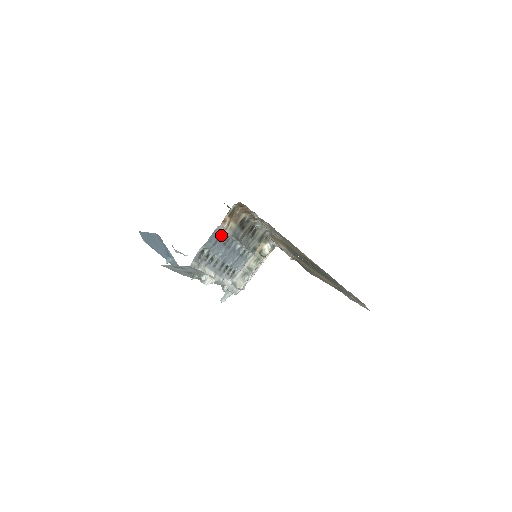
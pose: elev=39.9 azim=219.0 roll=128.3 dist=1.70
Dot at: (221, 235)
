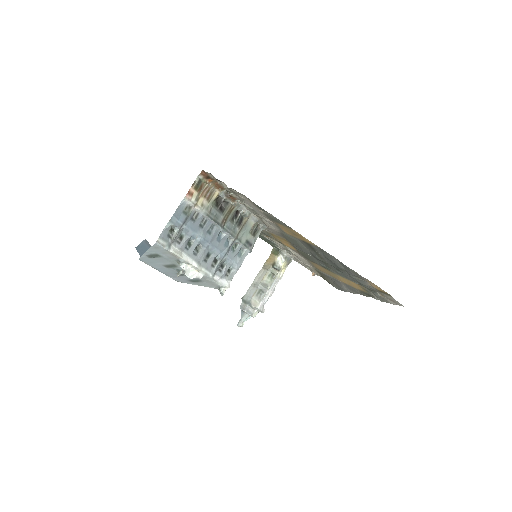
Dot at: (192, 213)
